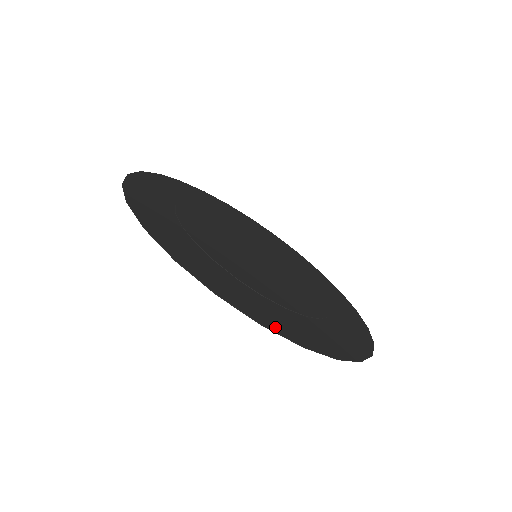
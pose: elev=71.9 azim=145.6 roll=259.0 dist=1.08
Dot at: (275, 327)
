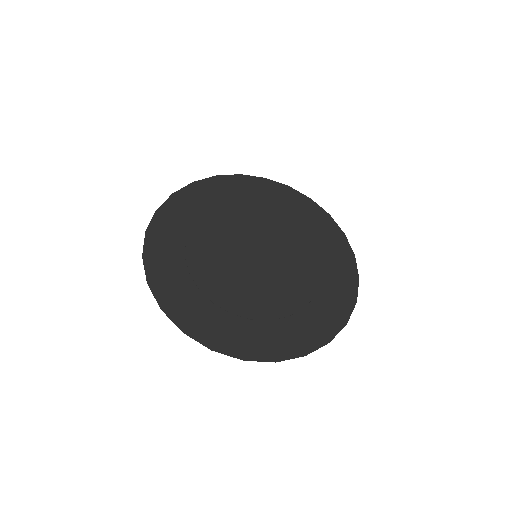
Dot at: (310, 346)
